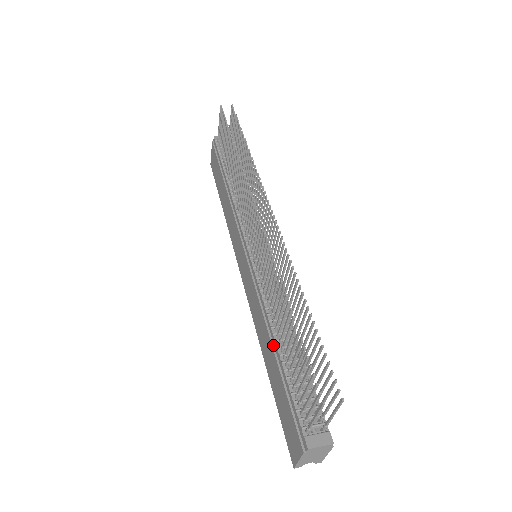
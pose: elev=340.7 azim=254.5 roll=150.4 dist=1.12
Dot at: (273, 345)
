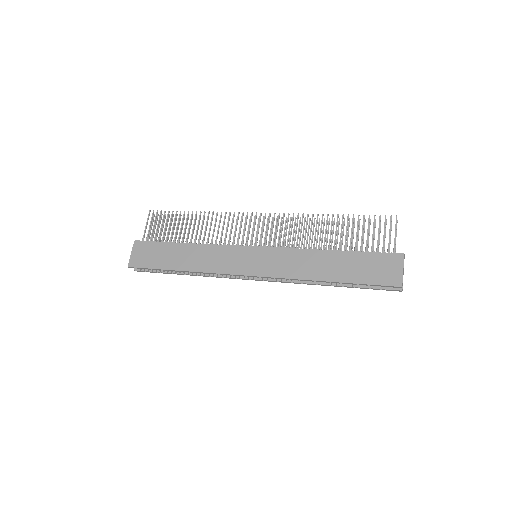
Dot at: (331, 254)
